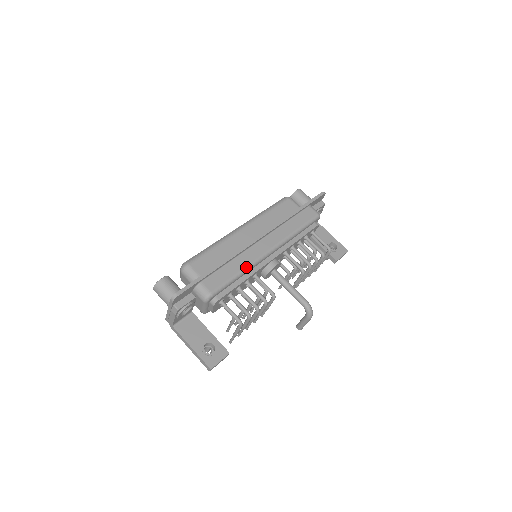
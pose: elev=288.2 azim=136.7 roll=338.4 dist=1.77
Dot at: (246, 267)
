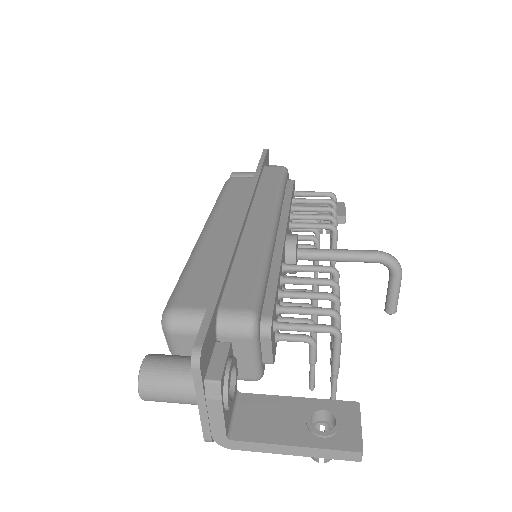
Dot at: (264, 252)
